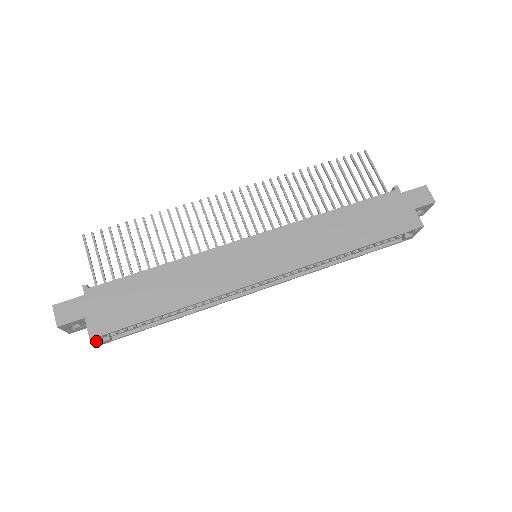
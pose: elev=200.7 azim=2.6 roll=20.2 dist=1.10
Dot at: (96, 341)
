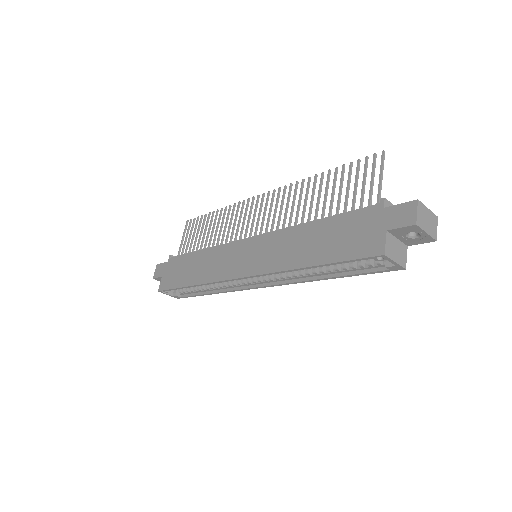
Dot at: (167, 294)
